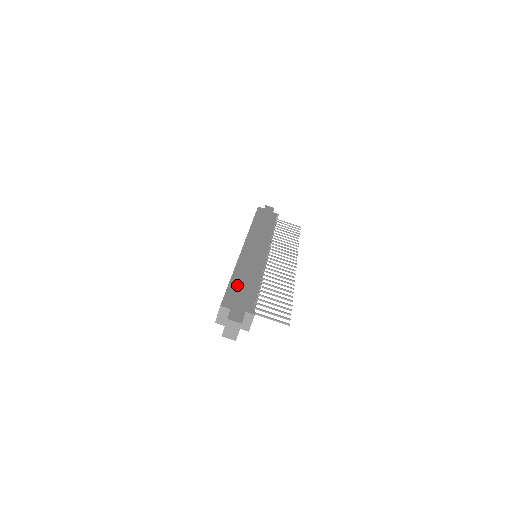
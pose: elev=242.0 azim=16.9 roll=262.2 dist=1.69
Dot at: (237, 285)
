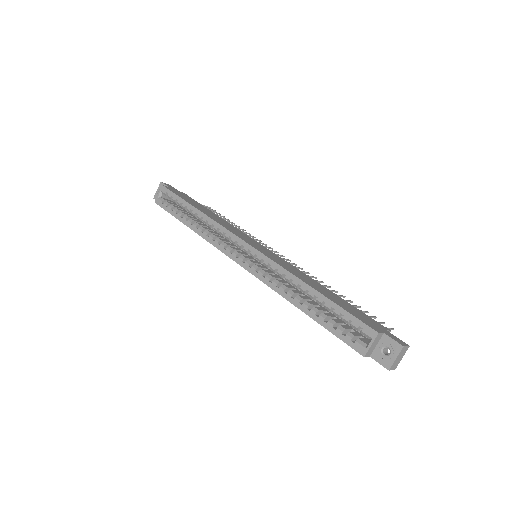
Dot at: (336, 301)
